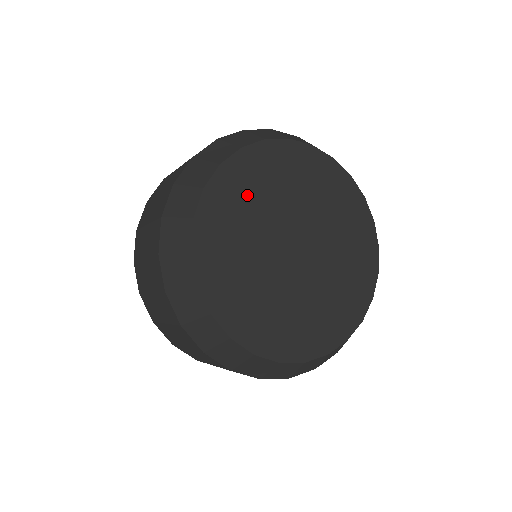
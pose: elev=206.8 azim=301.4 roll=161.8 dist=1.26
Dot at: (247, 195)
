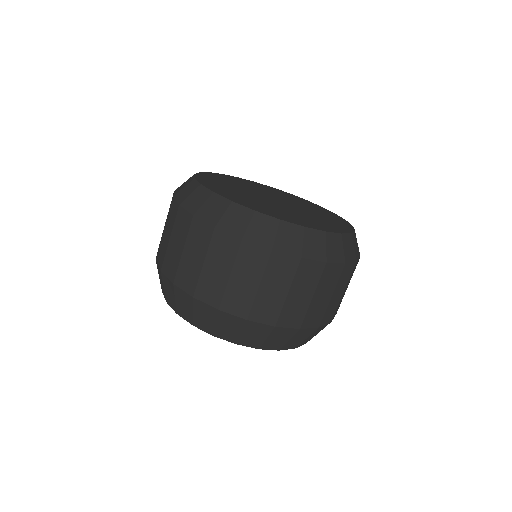
Dot at: (231, 181)
